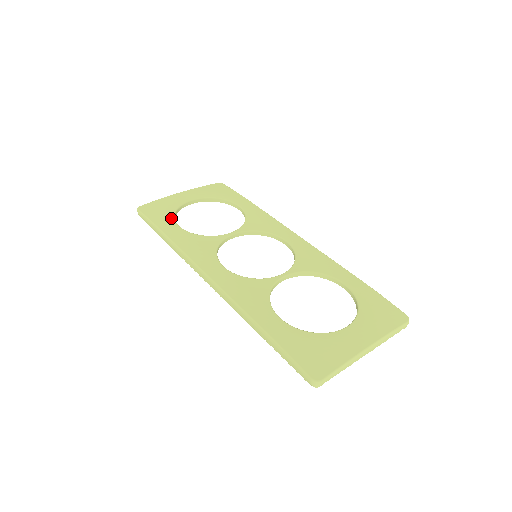
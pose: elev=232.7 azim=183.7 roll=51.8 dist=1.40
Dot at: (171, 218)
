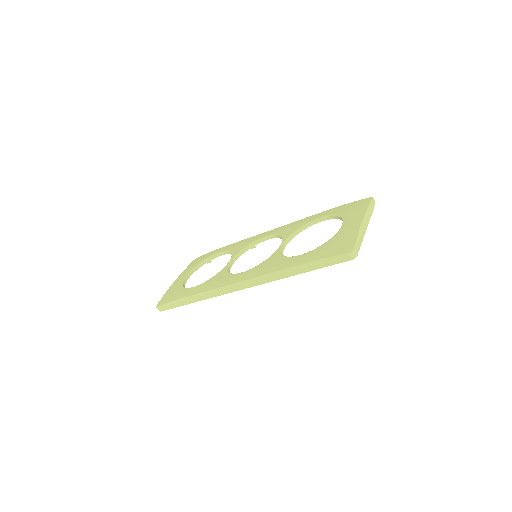
Dot at: (183, 289)
